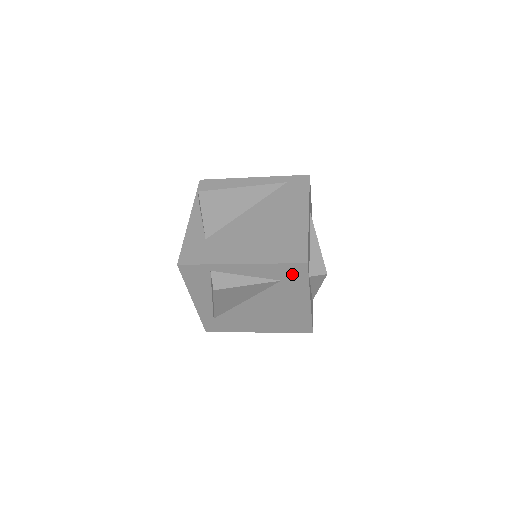
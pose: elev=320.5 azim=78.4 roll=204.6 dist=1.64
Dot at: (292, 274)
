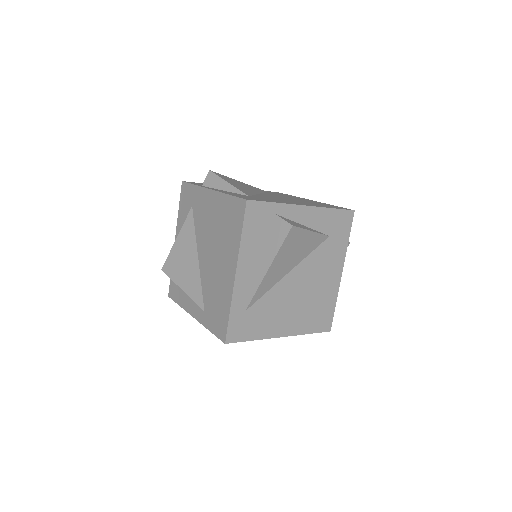
Dot at: (340, 226)
